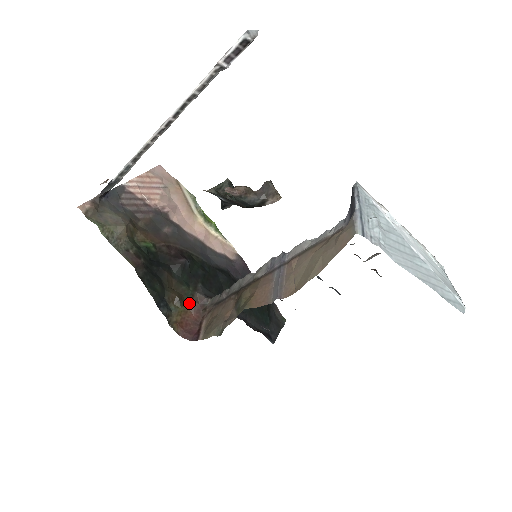
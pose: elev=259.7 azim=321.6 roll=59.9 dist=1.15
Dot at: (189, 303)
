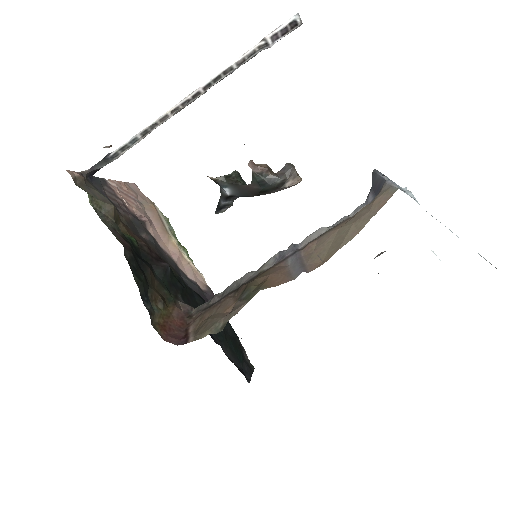
Dot at: (172, 308)
